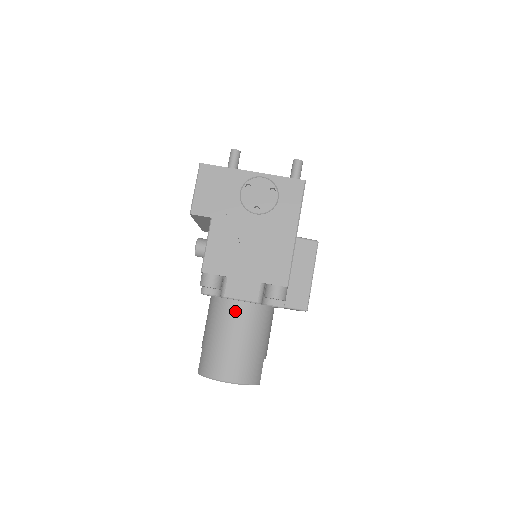
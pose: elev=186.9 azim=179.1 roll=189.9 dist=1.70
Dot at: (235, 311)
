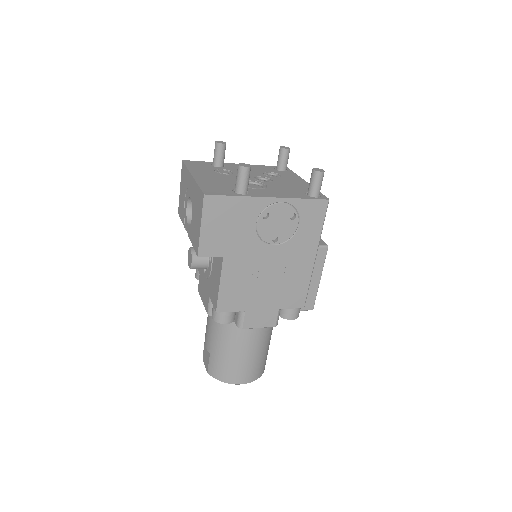
Dot at: (248, 330)
